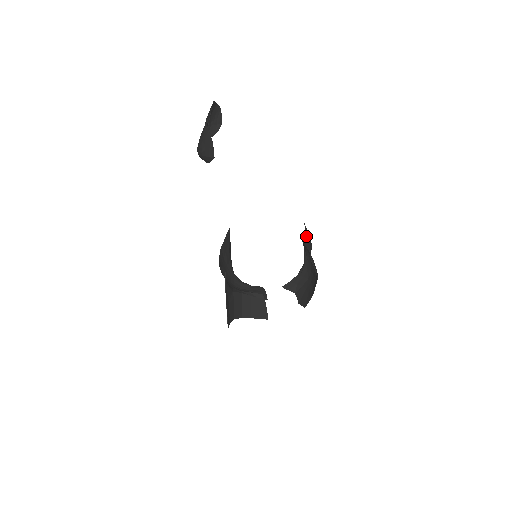
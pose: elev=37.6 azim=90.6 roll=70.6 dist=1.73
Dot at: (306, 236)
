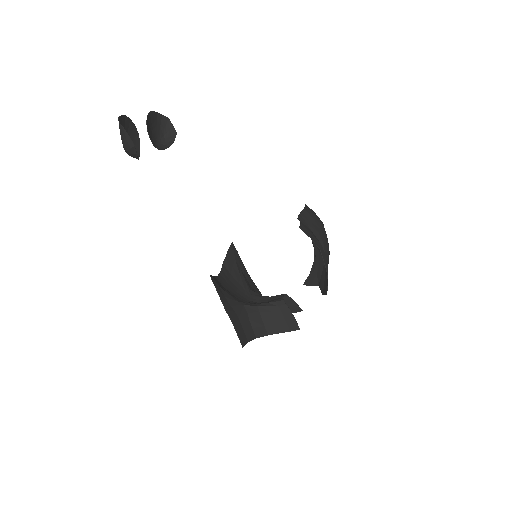
Dot at: (306, 214)
